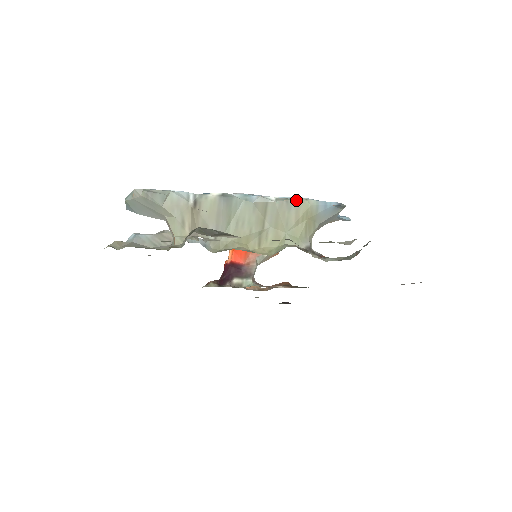
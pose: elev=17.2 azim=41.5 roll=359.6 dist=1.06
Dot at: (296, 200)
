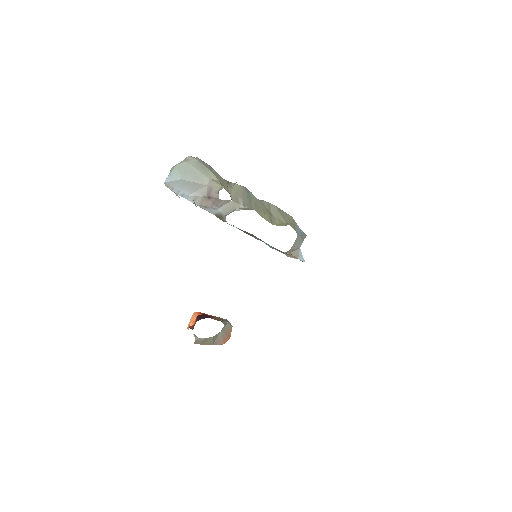
Dot at: occluded
